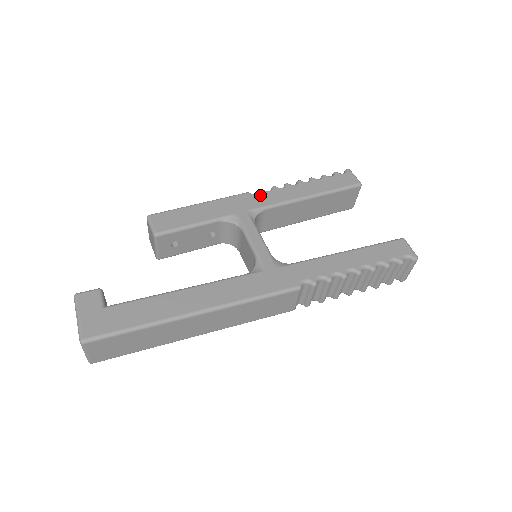
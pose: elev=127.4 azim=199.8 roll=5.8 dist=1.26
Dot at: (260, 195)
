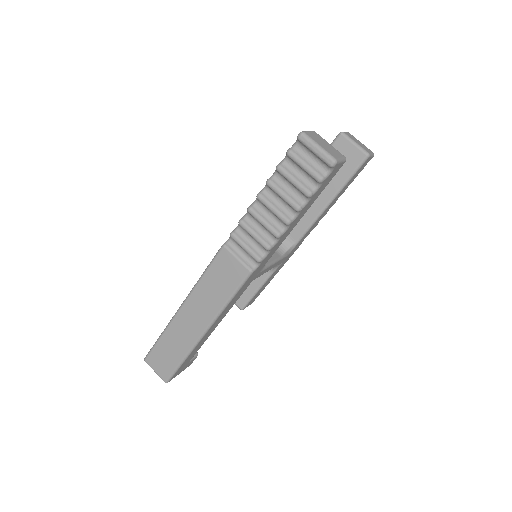
Dot at: occluded
